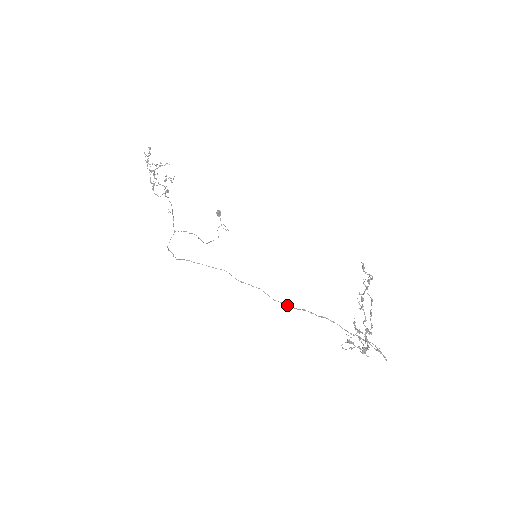
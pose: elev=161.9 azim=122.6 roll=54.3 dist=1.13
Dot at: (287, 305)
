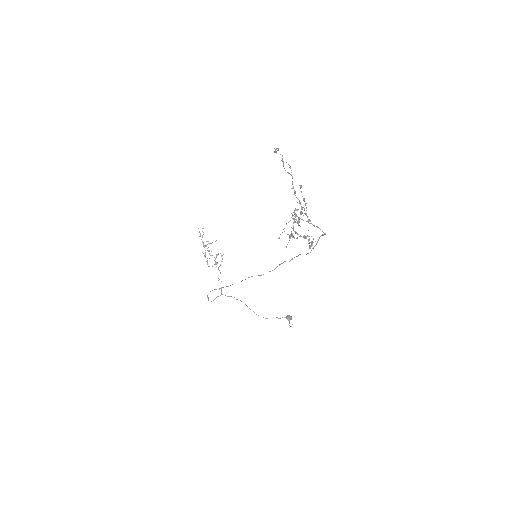
Dot at: (269, 271)
